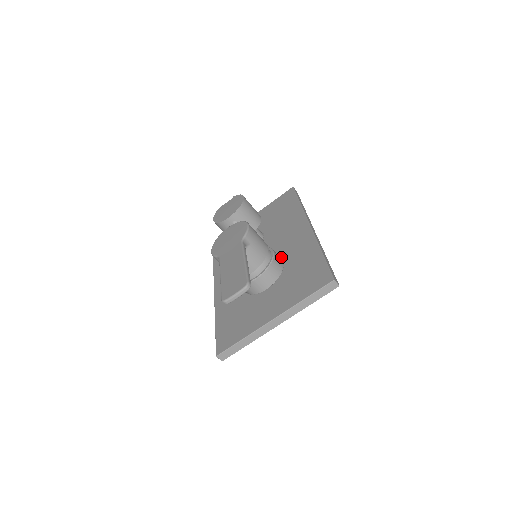
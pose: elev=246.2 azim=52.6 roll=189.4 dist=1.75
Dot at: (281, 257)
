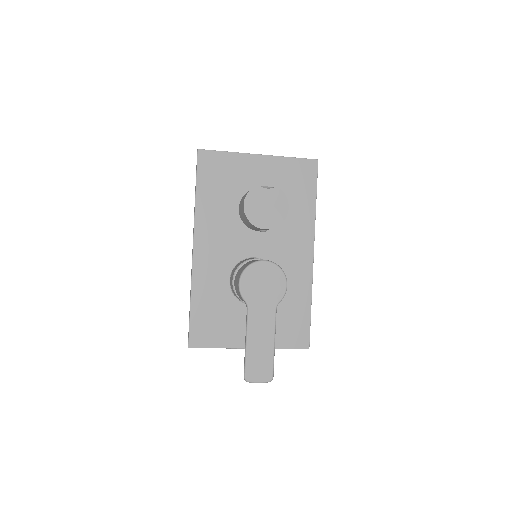
Dot at: occluded
